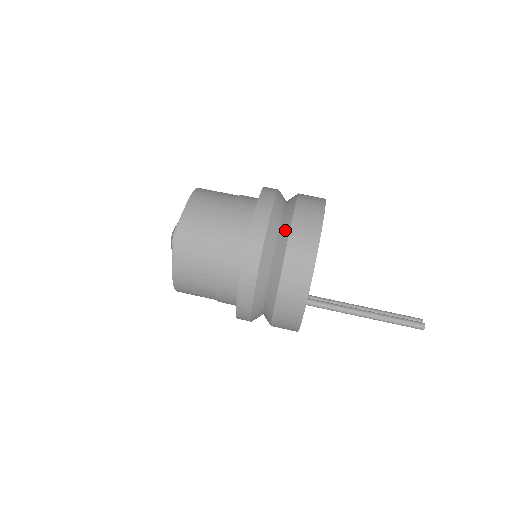
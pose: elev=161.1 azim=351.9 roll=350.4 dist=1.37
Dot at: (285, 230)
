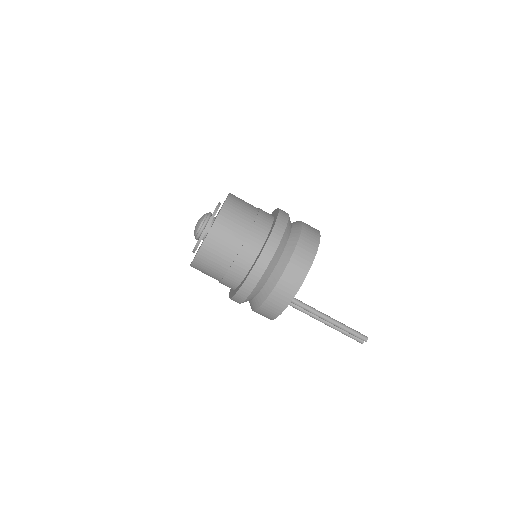
Dot at: (297, 222)
